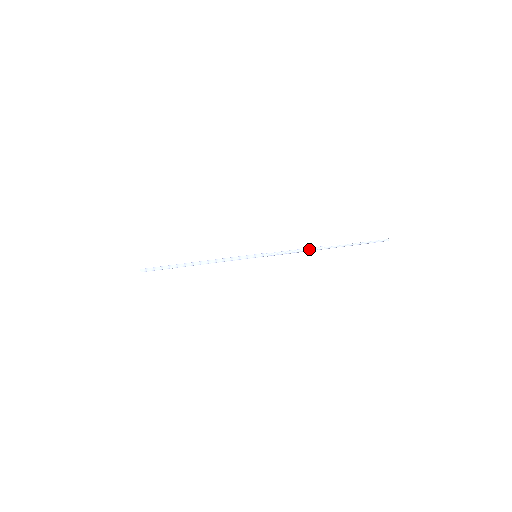
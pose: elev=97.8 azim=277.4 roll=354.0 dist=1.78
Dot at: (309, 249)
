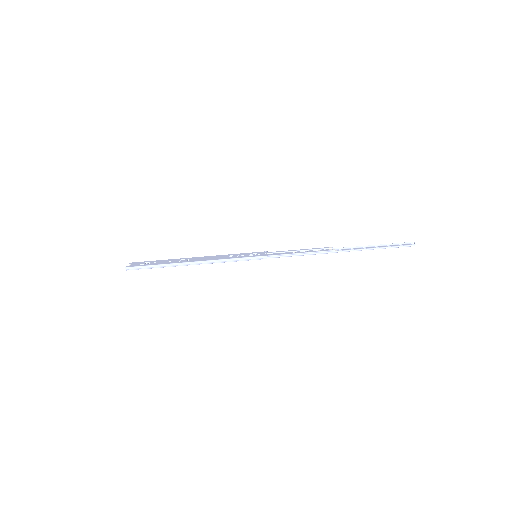
Dot at: (318, 253)
